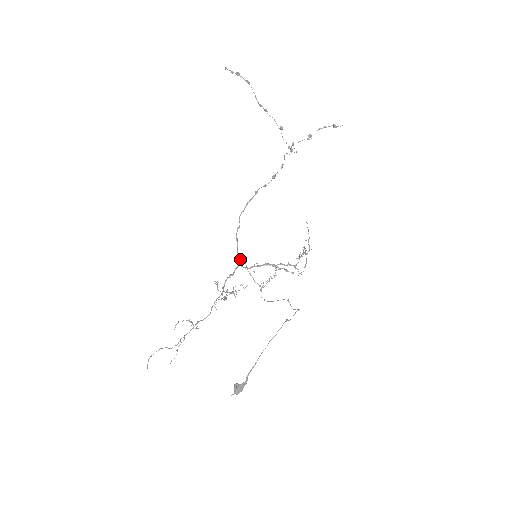
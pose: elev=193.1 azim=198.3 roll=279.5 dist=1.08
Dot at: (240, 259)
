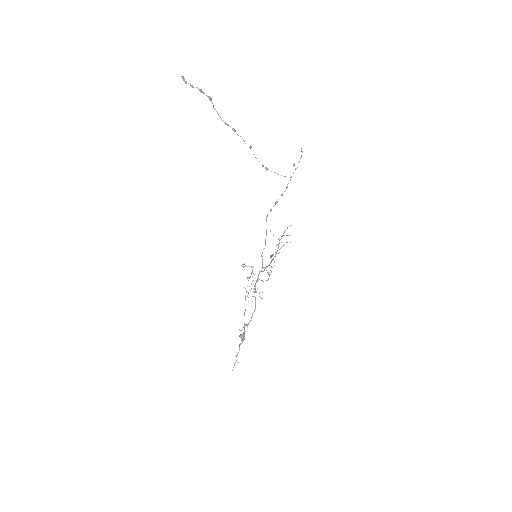
Dot at: occluded
